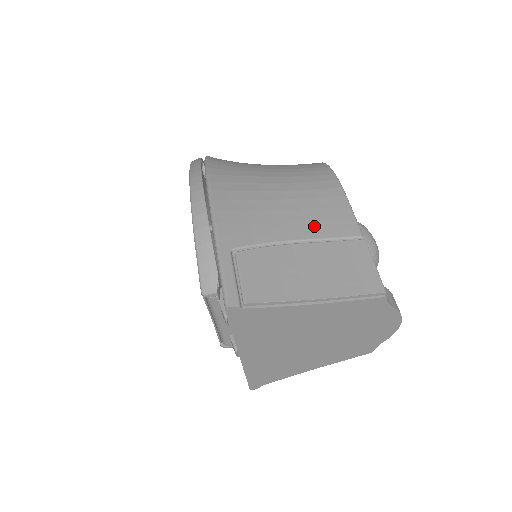
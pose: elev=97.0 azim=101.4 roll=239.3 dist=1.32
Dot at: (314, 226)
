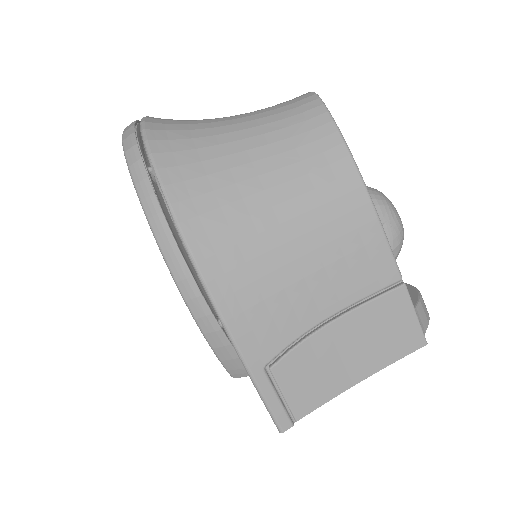
Dot at: (346, 287)
